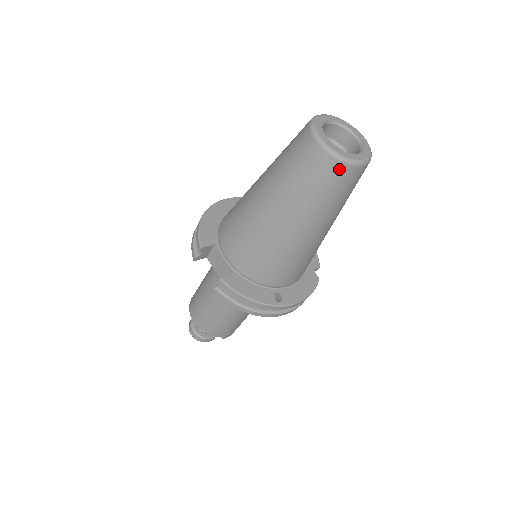
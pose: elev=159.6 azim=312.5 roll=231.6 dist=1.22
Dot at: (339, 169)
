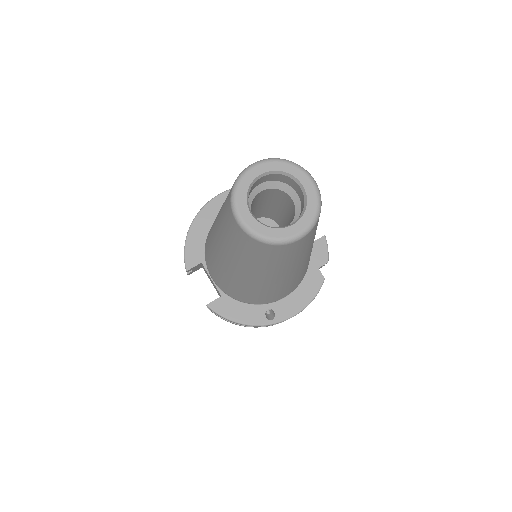
Dot at: (269, 248)
